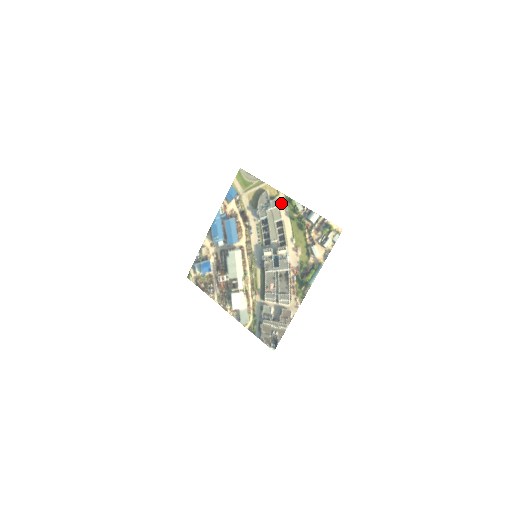
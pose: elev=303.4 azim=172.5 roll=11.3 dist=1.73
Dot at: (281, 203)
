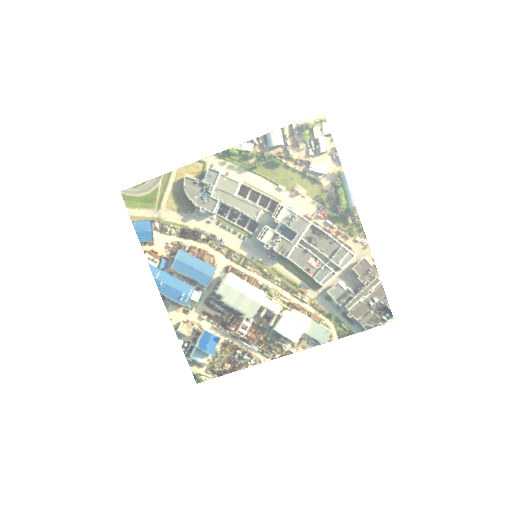
Dot at: (219, 168)
